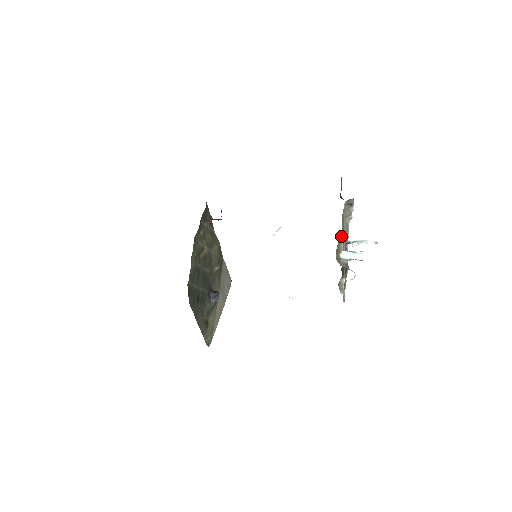
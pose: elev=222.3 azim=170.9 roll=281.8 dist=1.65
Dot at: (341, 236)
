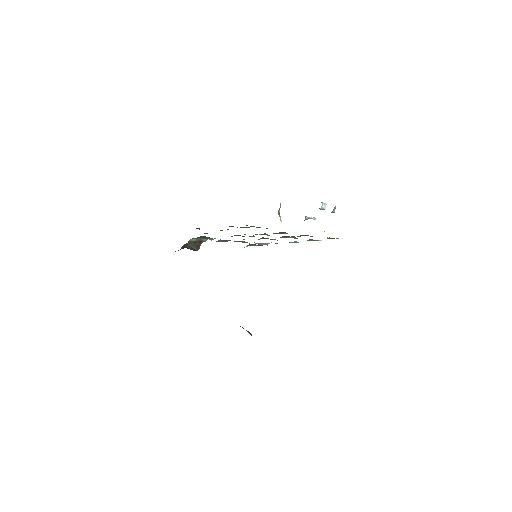
Dot at: occluded
